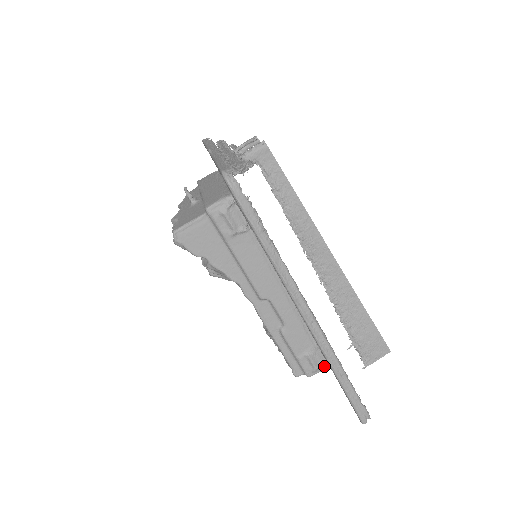
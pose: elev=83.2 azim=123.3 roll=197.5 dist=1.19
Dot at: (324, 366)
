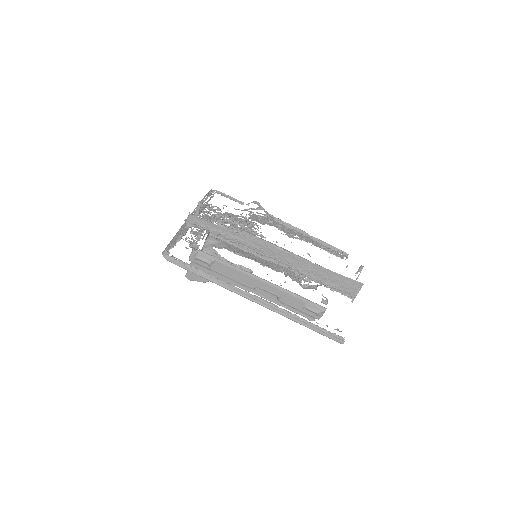
Dot at: (323, 310)
